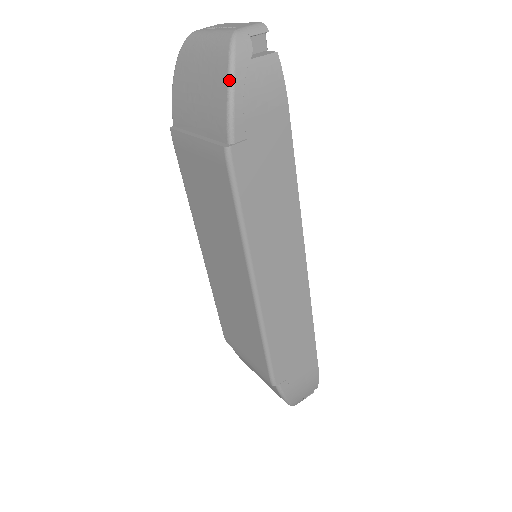
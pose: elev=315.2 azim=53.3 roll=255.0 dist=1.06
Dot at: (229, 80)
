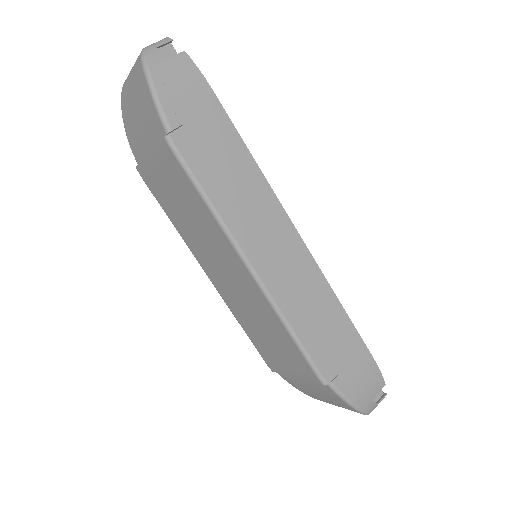
Dot at: (148, 81)
